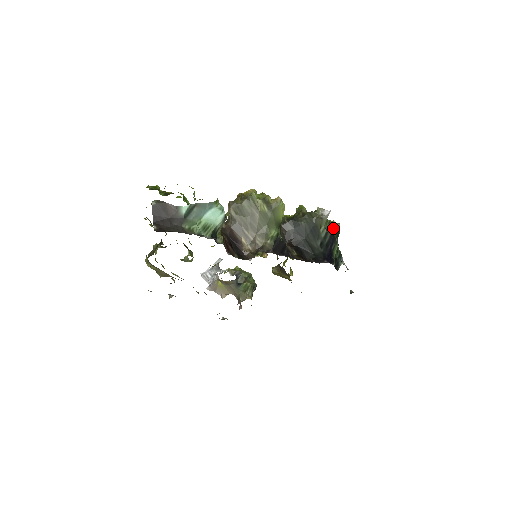
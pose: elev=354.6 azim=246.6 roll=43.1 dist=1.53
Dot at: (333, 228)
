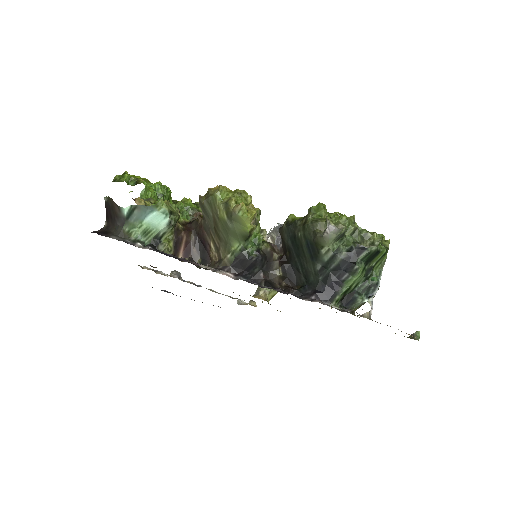
Dot at: (358, 248)
